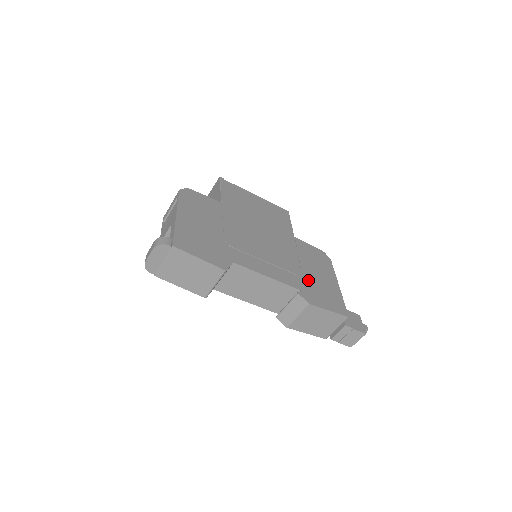
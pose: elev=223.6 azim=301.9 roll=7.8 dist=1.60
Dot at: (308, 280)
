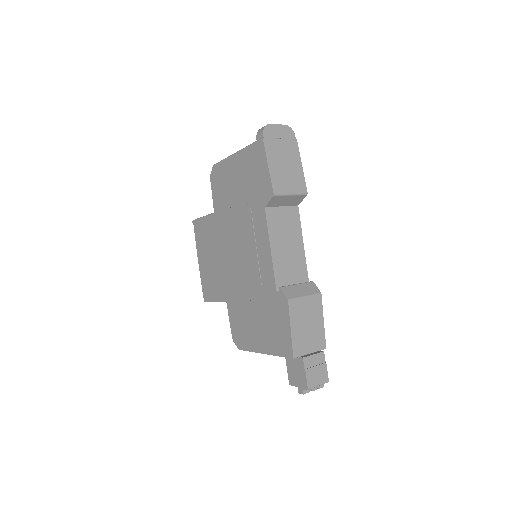
Dot at: occluded
